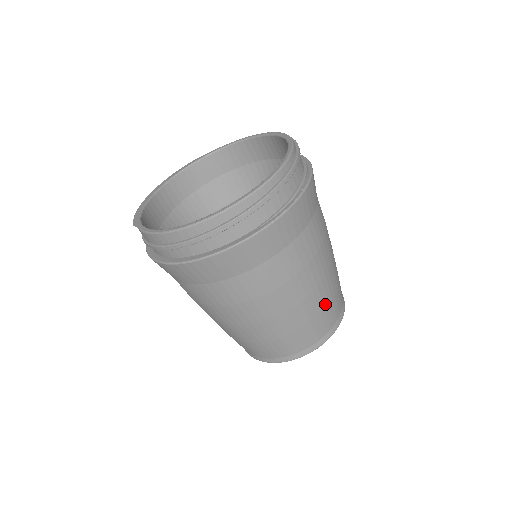
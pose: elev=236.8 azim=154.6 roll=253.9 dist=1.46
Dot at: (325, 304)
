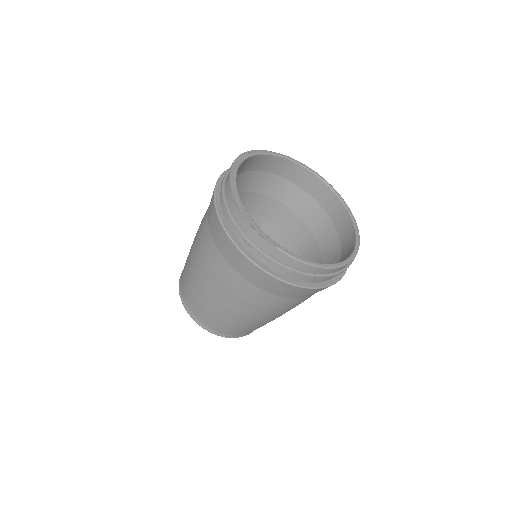
Dot at: occluded
